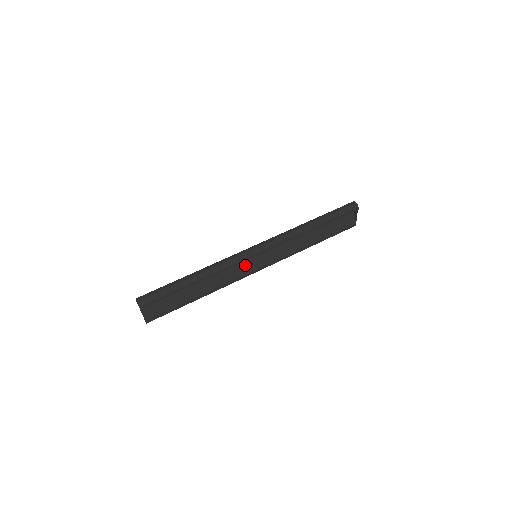
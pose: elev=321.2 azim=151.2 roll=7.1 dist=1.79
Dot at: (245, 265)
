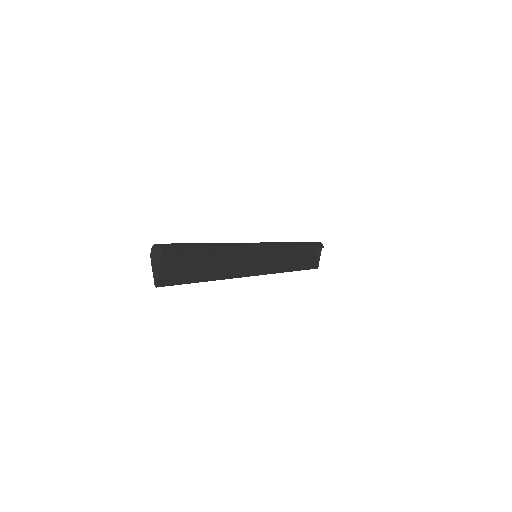
Dot at: (247, 262)
